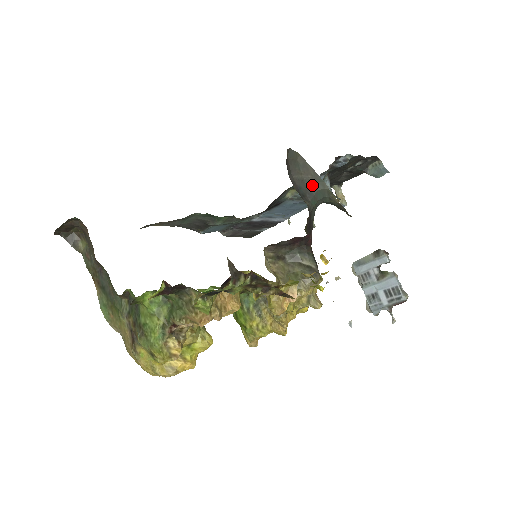
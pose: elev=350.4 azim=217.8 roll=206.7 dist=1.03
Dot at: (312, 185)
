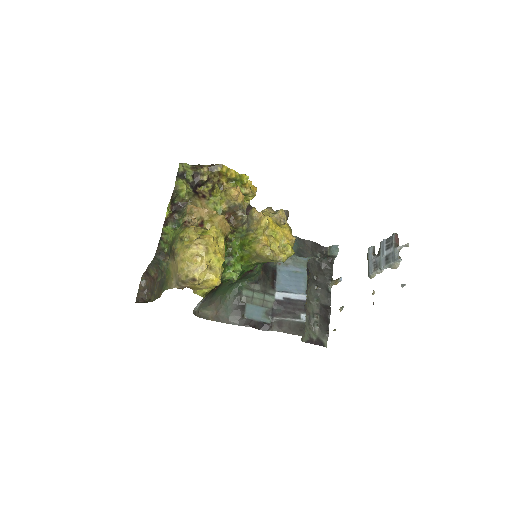
Dot at: occluded
